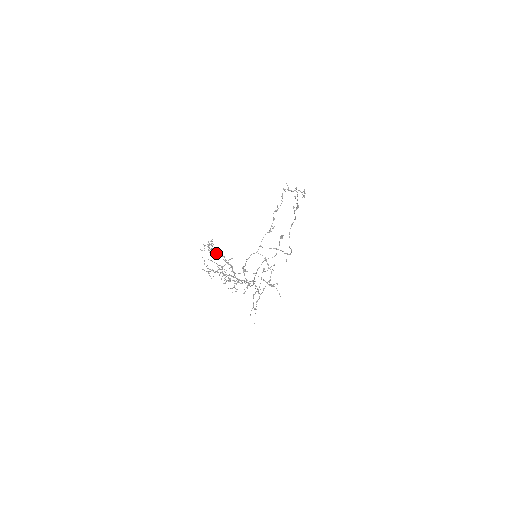
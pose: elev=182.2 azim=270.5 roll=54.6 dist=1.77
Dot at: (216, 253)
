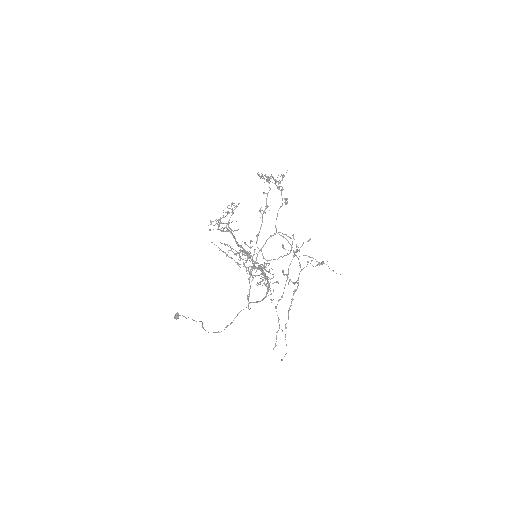
Dot at: (231, 232)
